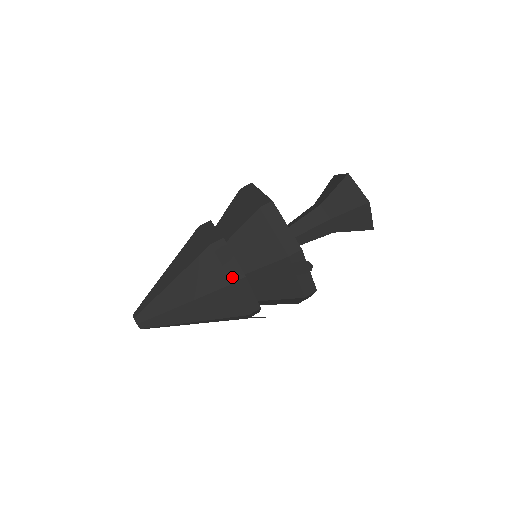
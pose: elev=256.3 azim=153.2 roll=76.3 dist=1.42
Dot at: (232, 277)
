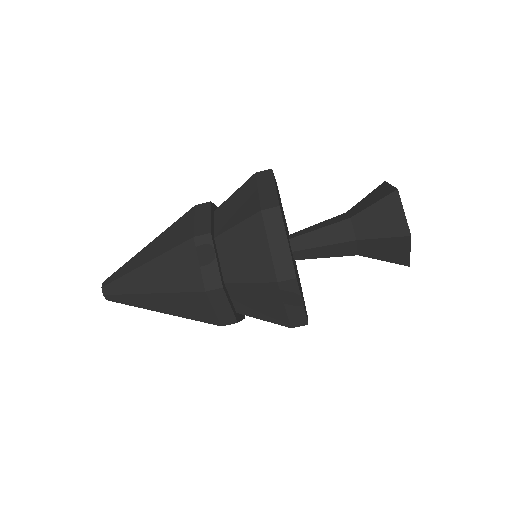
Dot at: (207, 283)
